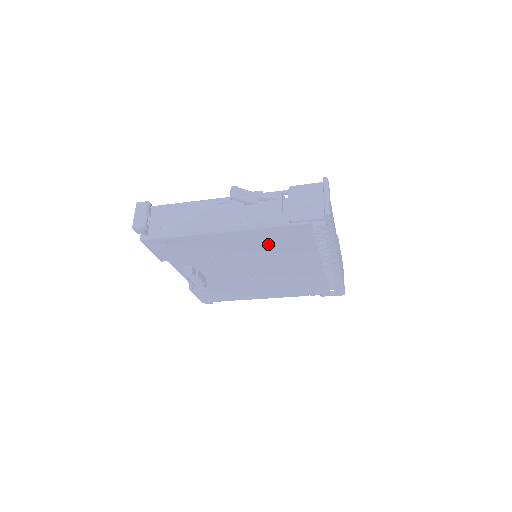
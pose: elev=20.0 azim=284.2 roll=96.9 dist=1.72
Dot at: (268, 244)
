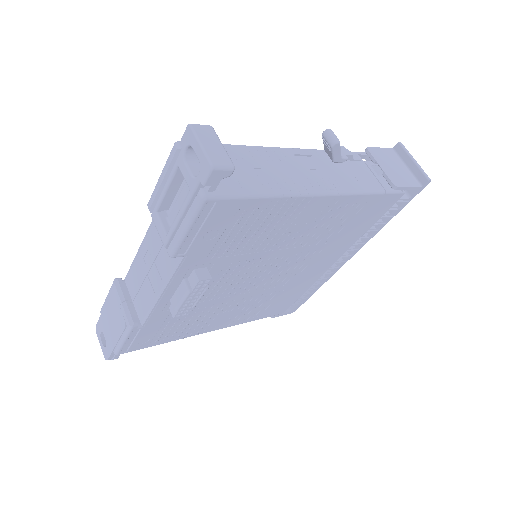
Dot at: (337, 224)
